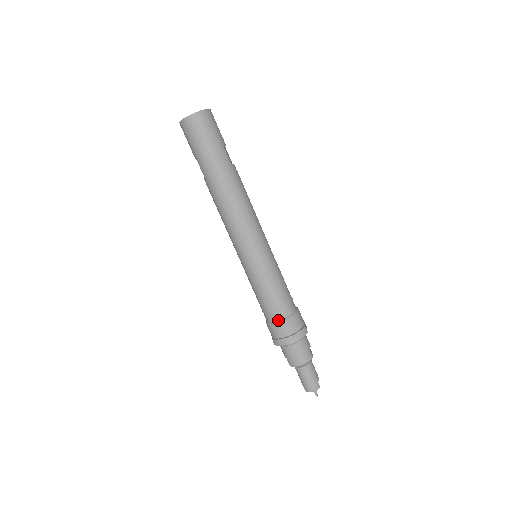
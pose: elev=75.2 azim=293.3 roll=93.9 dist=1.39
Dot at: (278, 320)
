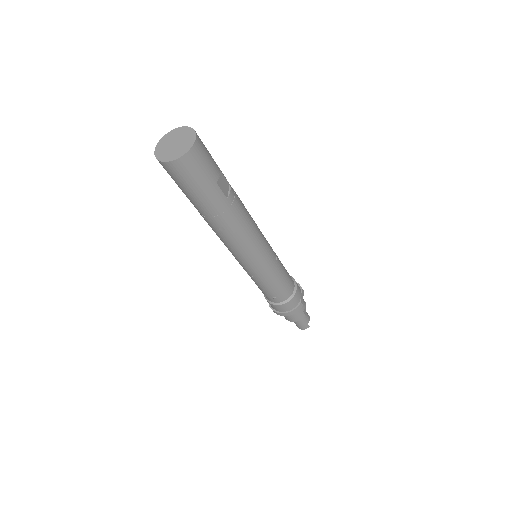
Dot at: (275, 303)
